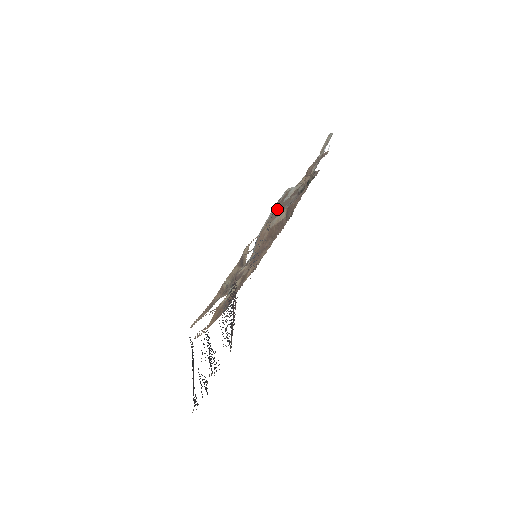
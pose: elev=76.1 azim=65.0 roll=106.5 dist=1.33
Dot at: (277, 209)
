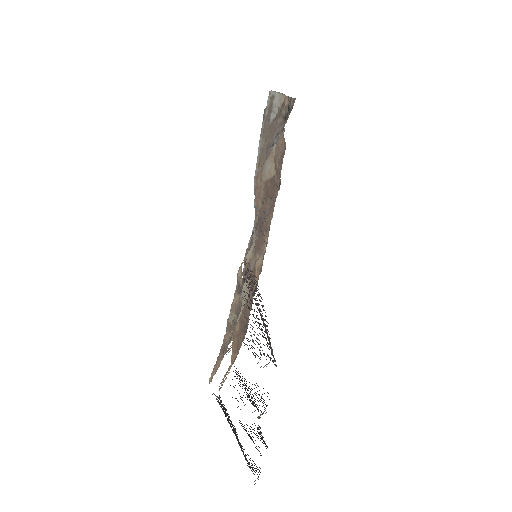
Dot at: (265, 138)
